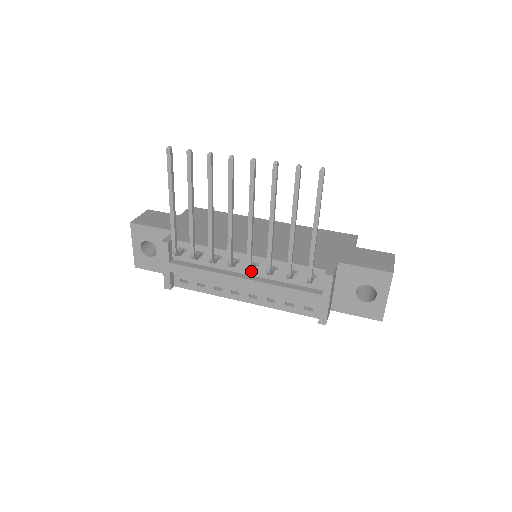
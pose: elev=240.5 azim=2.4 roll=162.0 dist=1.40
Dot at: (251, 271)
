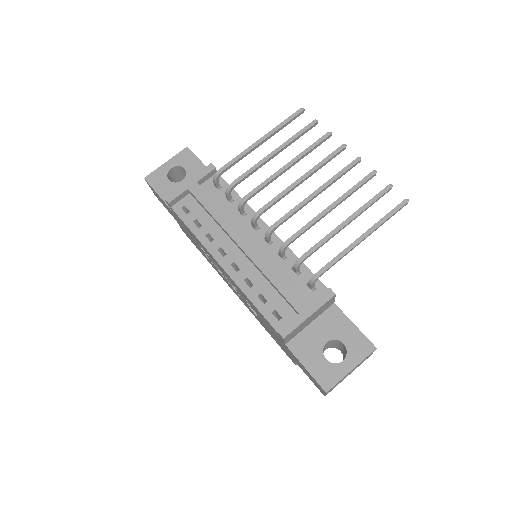
Dot at: (259, 244)
